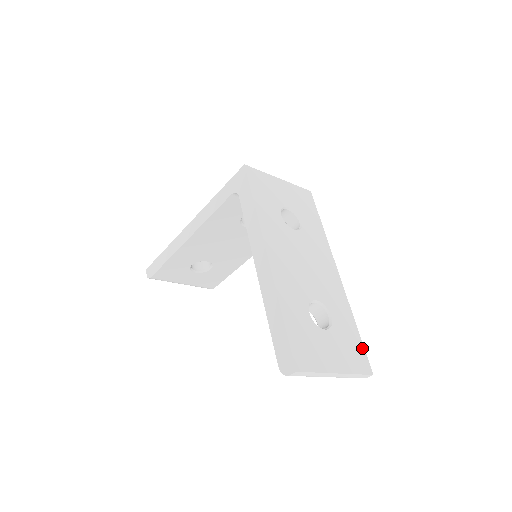
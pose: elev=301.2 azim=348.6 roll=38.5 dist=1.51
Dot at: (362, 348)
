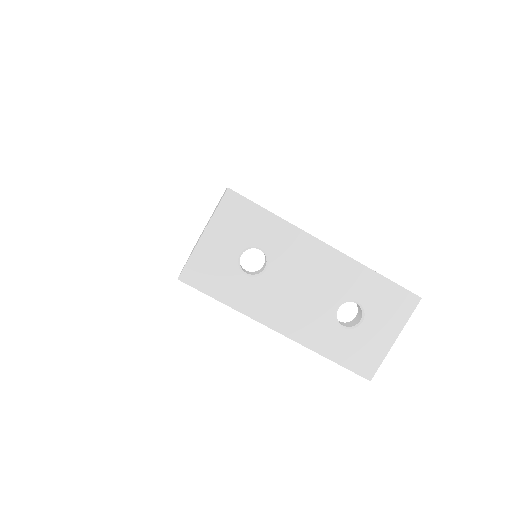
Dot at: (399, 289)
